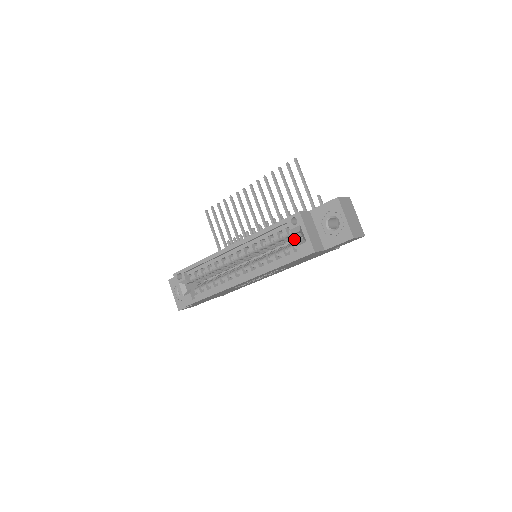
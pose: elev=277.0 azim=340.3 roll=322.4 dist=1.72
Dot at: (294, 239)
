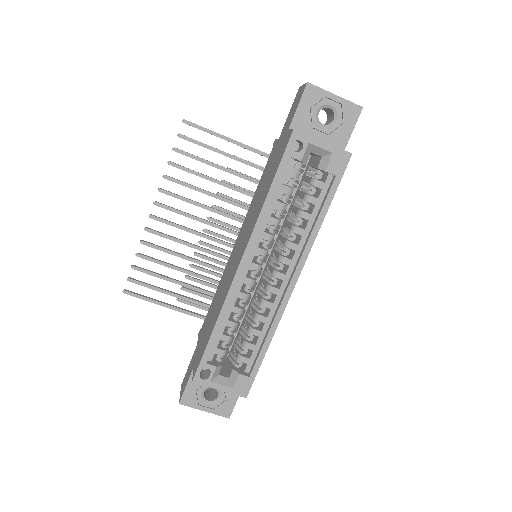
Dot at: occluded
